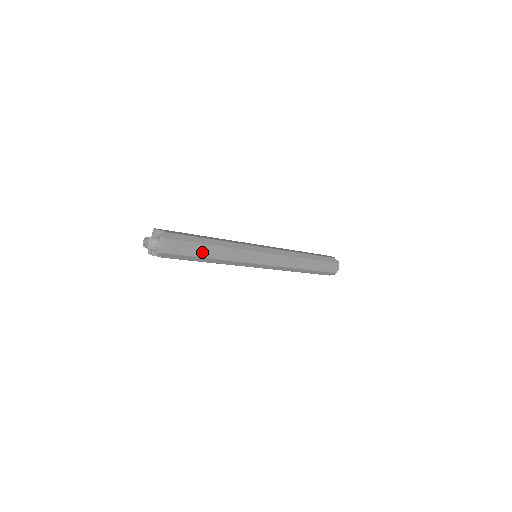
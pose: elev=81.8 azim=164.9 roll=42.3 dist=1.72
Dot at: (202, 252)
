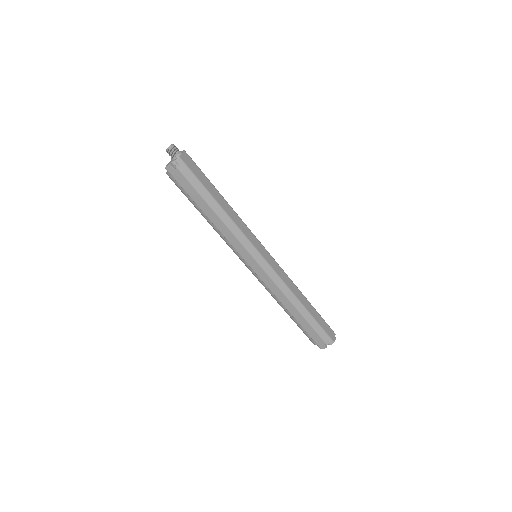
Dot at: (214, 193)
